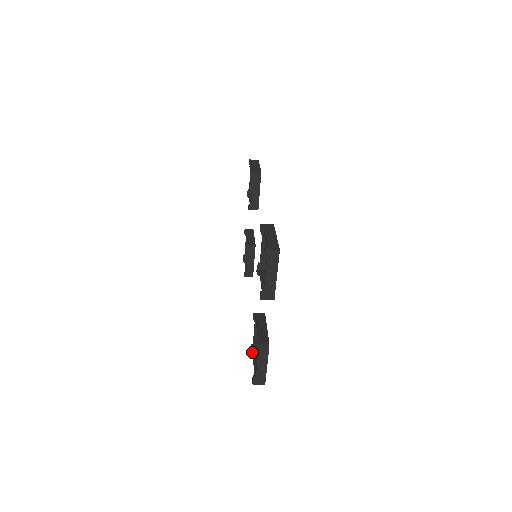
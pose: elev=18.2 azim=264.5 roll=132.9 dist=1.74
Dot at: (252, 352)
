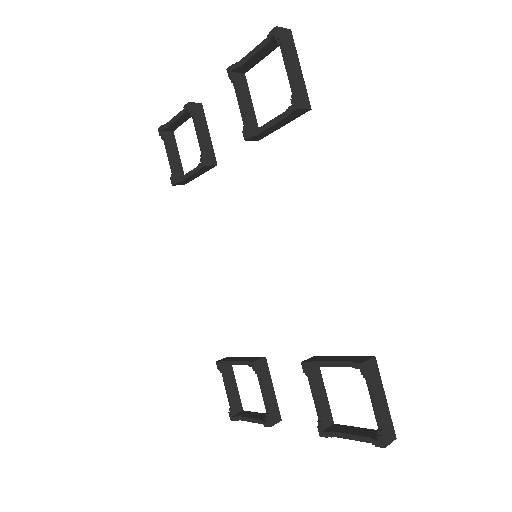
Dot at: (222, 369)
